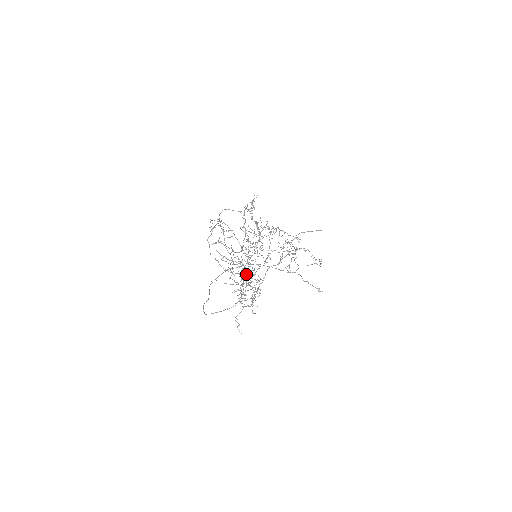
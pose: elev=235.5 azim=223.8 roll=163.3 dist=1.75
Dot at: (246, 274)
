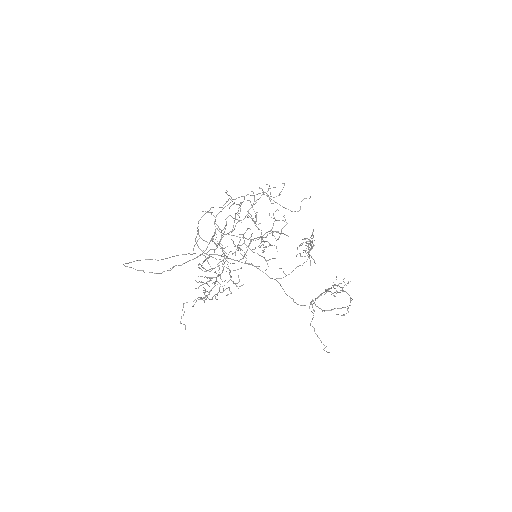
Dot at: (222, 264)
